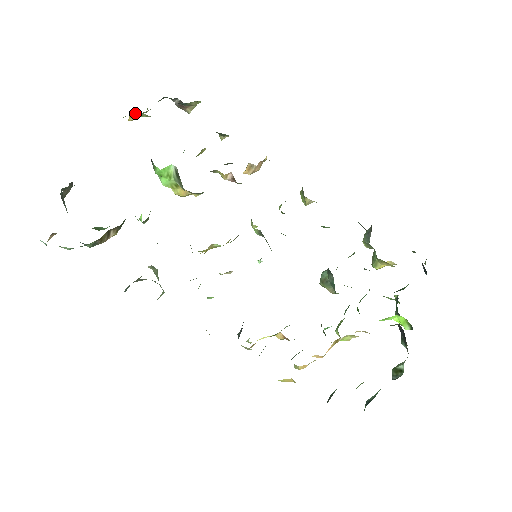
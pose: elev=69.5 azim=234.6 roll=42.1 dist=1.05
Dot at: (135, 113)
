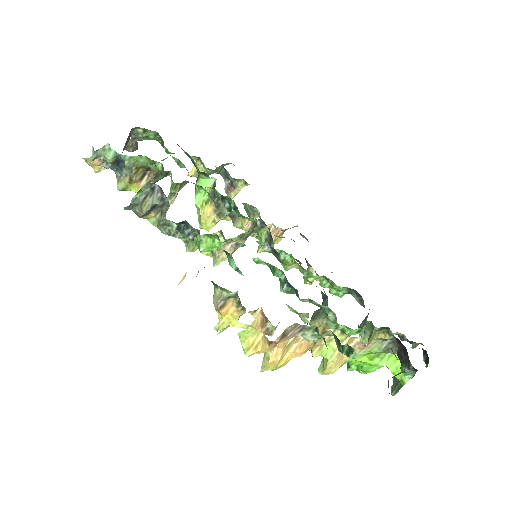
Dot at: (197, 166)
